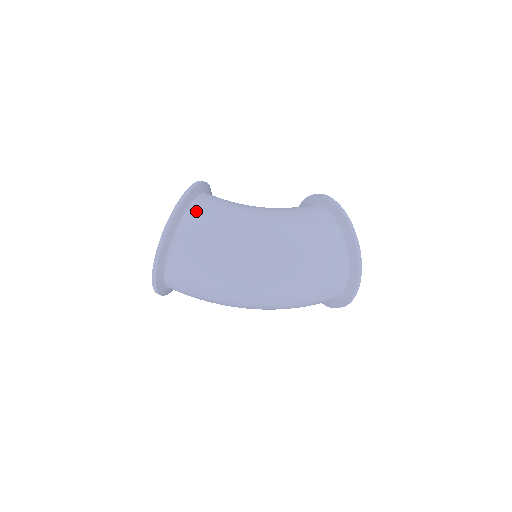
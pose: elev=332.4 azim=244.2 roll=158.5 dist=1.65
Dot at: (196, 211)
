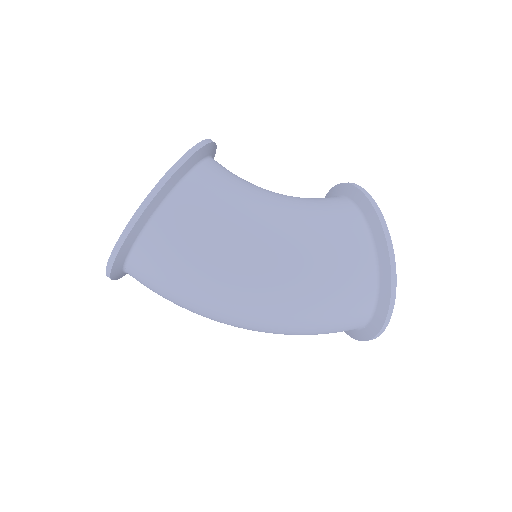
Dot at: (176, 207)
